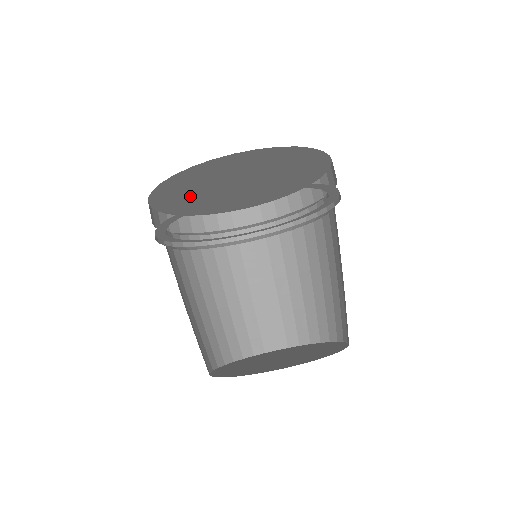
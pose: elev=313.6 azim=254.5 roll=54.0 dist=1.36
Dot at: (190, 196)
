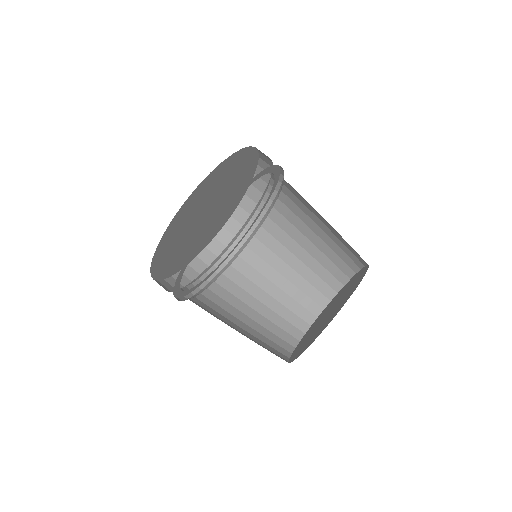
Dot at: (176, 249)
